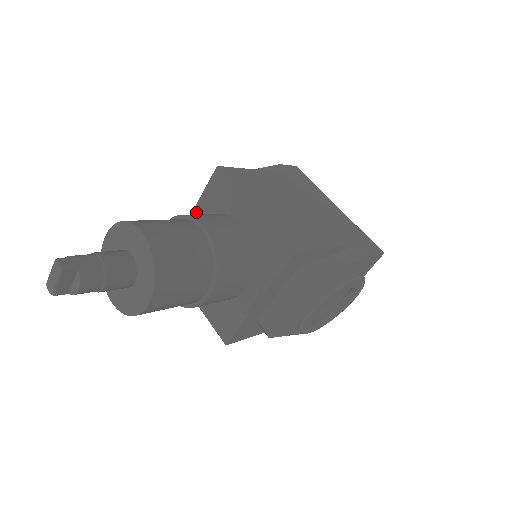
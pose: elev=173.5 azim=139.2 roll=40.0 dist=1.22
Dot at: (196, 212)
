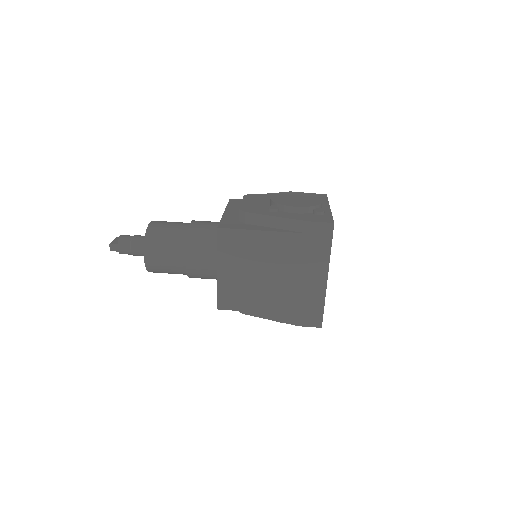
Dot at: occluded
